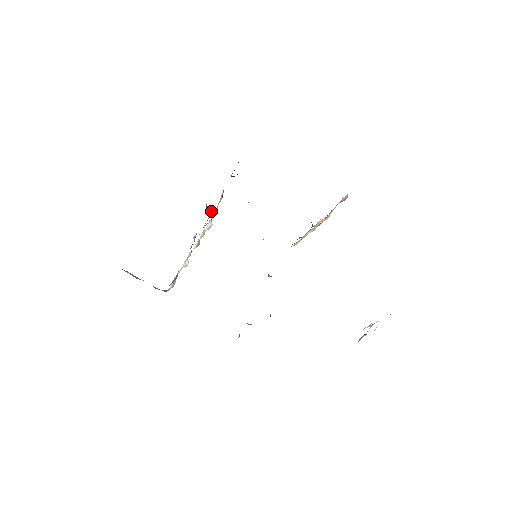
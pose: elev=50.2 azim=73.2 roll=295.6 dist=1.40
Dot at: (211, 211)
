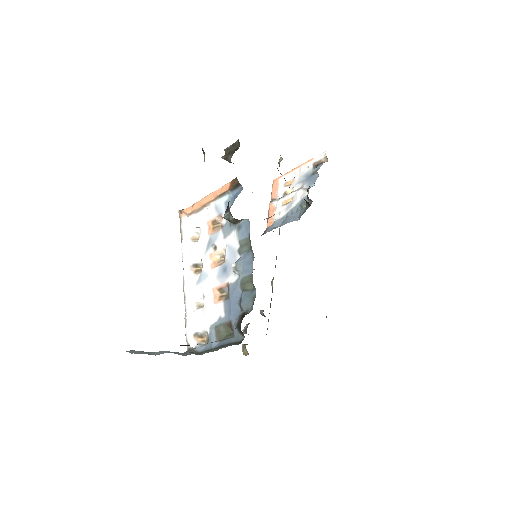
Dot at: (235, 224)
